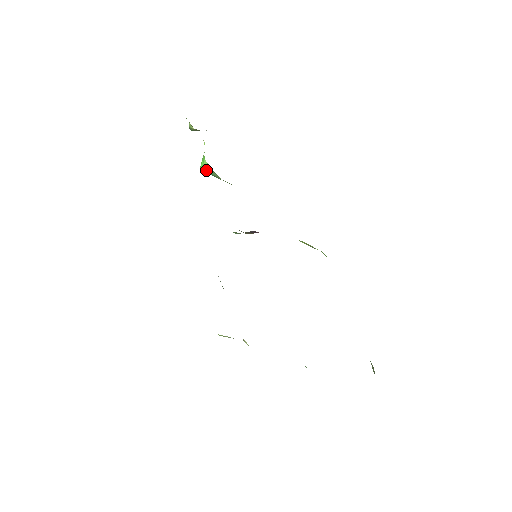
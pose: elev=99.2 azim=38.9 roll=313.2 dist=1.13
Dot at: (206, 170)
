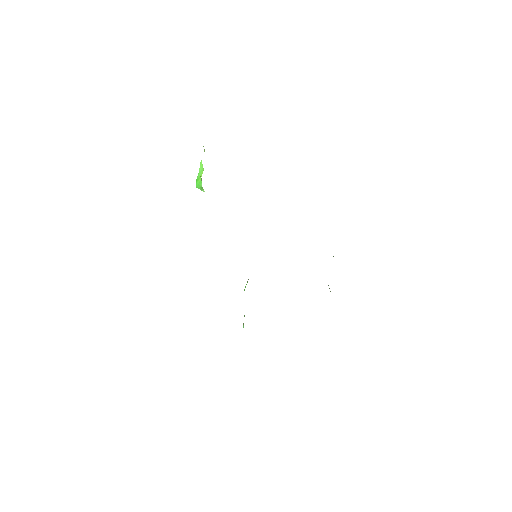
Dot at: occluded
